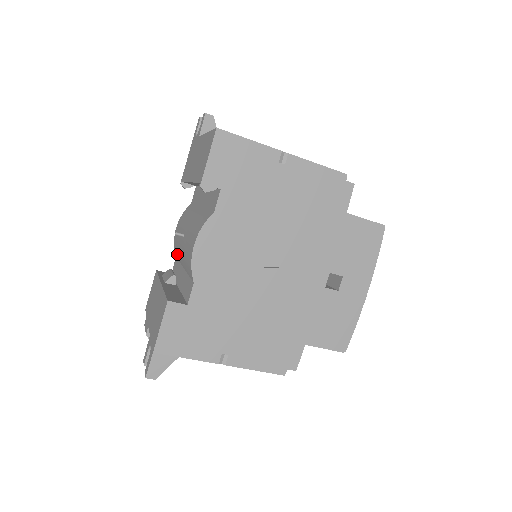
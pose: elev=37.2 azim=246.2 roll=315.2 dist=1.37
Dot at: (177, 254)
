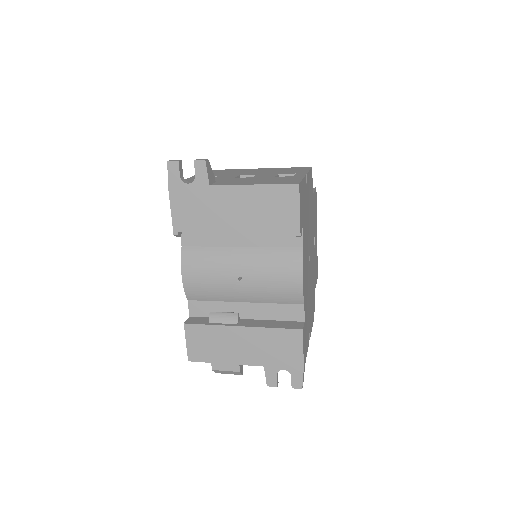
Dot at: (208, 297)
